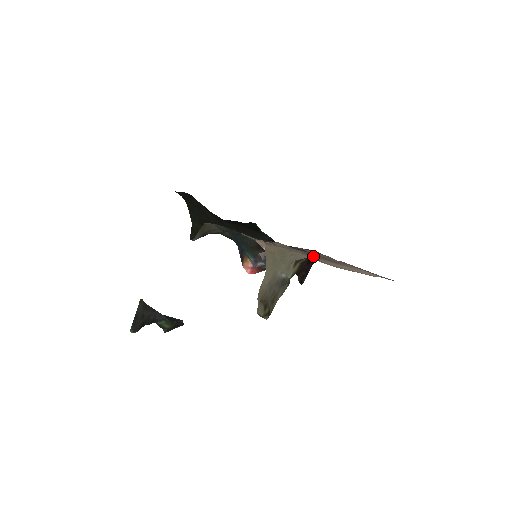
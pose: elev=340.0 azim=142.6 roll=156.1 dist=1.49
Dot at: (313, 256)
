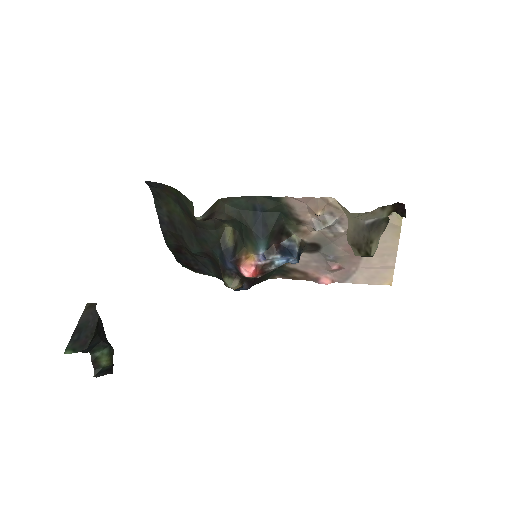
Dot at: occluded
